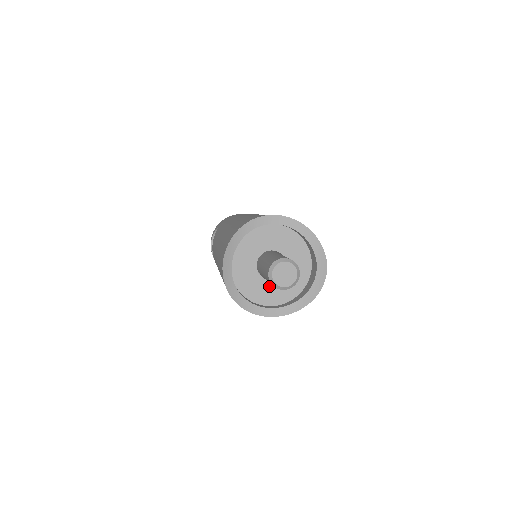
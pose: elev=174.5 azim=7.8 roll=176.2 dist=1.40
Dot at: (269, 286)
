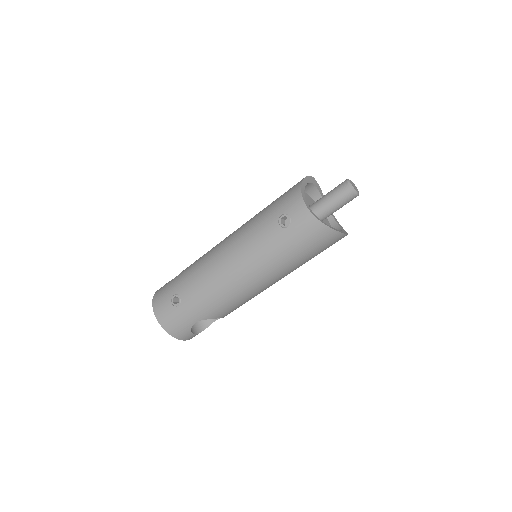
Dot at: occluded
